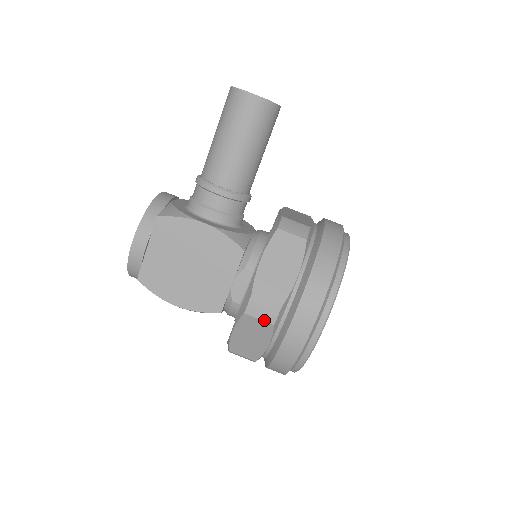
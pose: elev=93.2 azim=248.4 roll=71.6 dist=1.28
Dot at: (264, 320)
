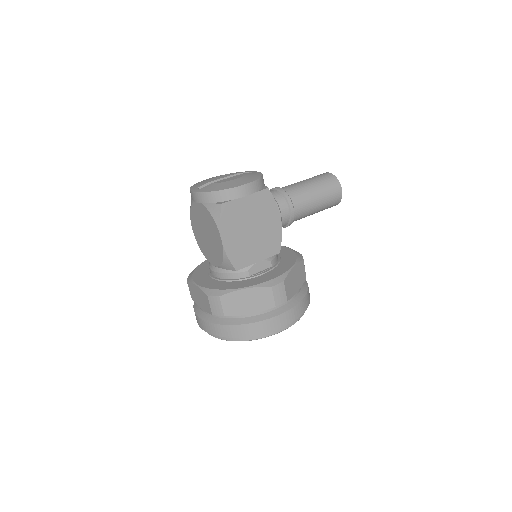
Dot at: (275, 299)
